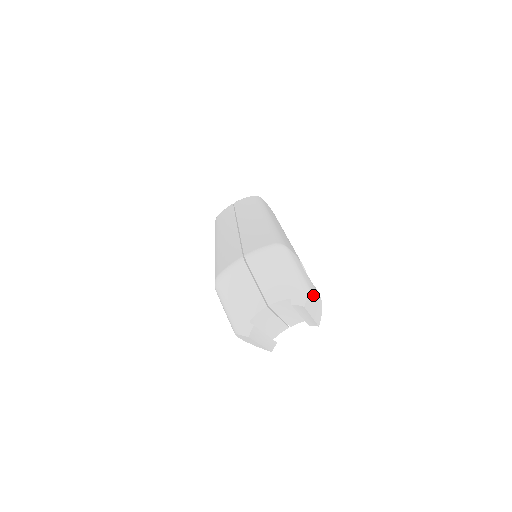
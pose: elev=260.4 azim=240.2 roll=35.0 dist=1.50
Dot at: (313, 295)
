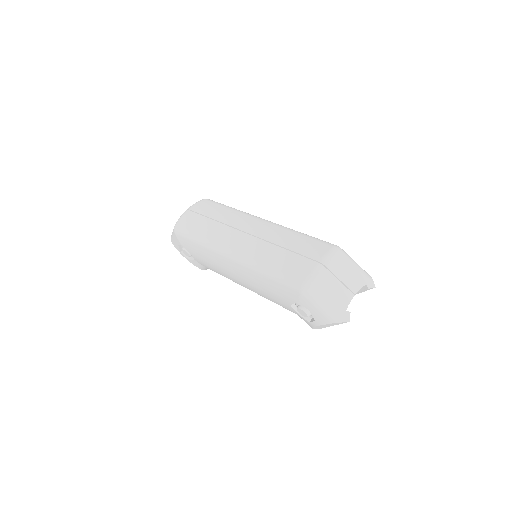
Dot at: occluded
